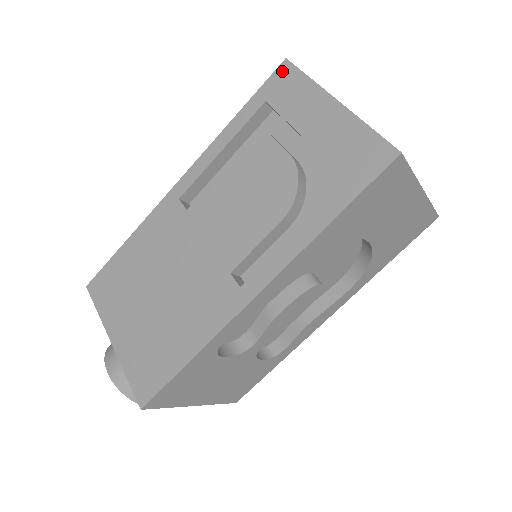
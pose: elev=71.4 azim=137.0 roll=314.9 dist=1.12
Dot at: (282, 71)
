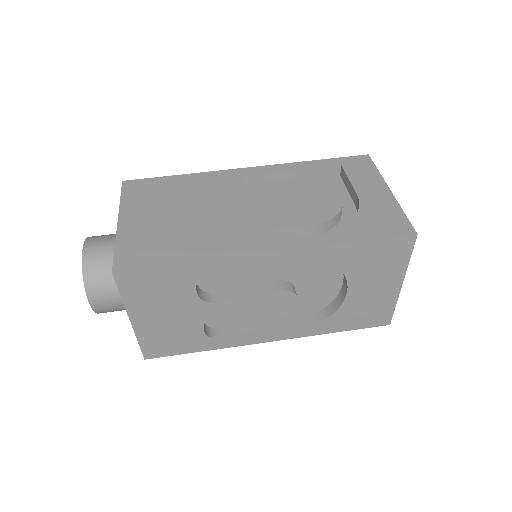
Dot at: (362, 158)
